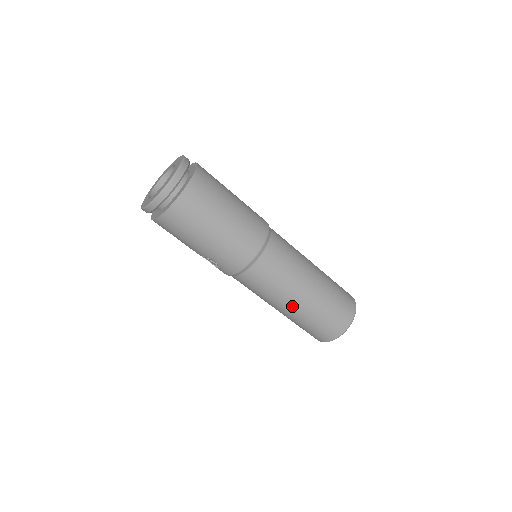
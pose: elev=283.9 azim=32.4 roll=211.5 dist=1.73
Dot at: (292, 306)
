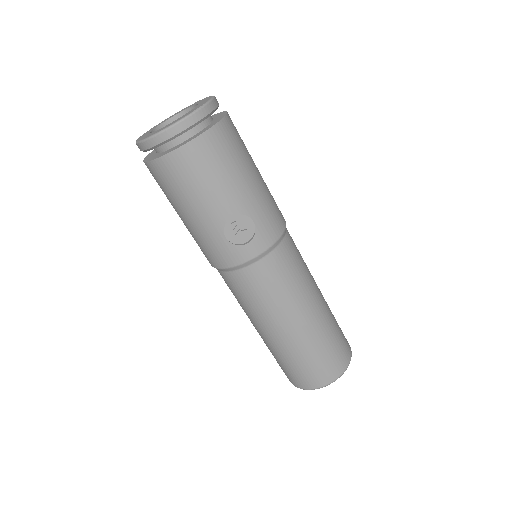
Dot at: (317, 306)
